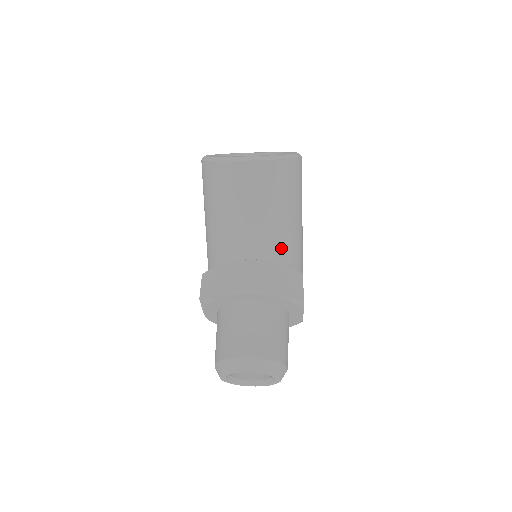
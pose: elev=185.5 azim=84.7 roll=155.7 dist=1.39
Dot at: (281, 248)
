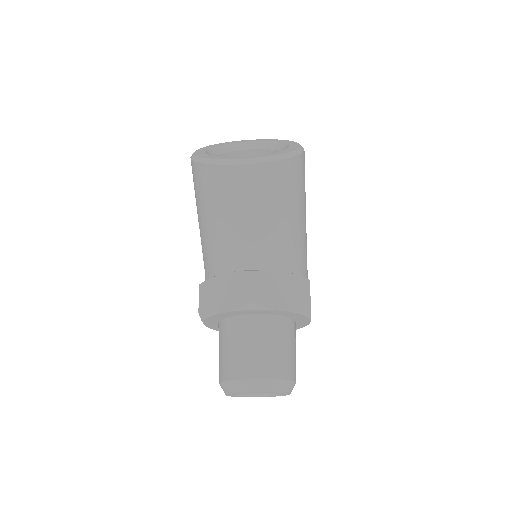
Dot at: (285, 255)
